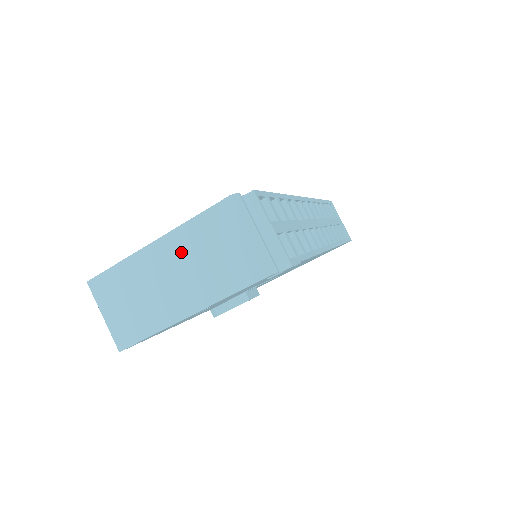
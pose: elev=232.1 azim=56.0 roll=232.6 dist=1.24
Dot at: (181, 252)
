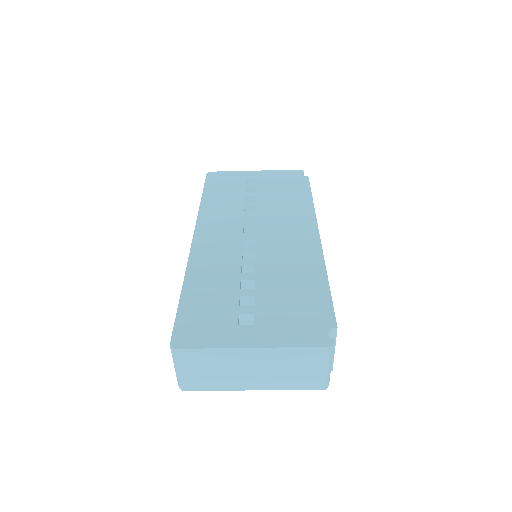
Dot at: (271, 360)
